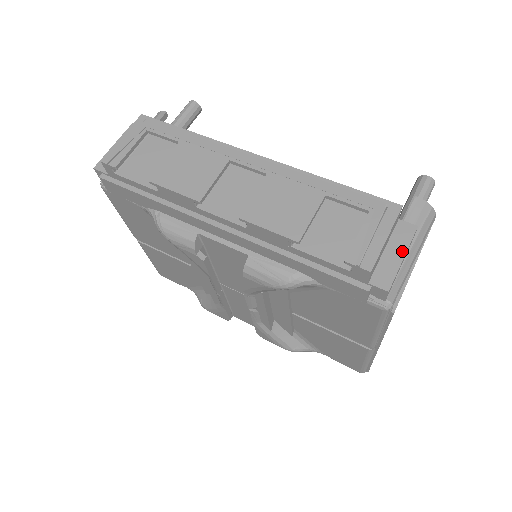
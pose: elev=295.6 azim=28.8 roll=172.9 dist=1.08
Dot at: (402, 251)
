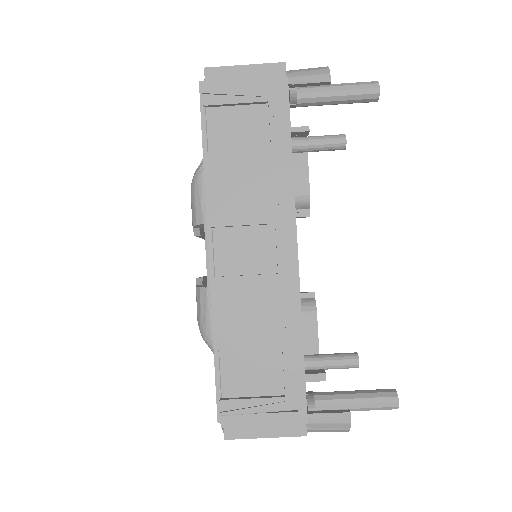
Dot at: (272, 434)
